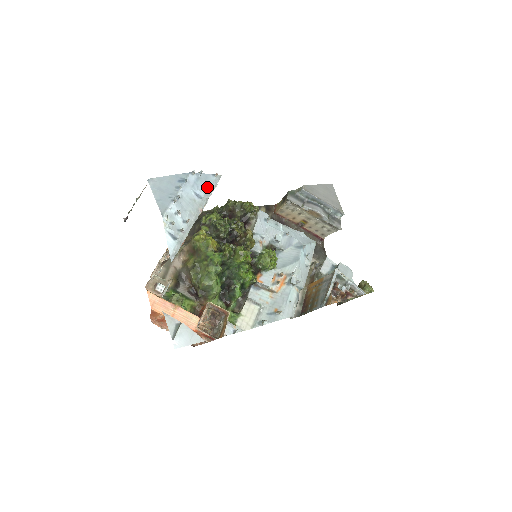
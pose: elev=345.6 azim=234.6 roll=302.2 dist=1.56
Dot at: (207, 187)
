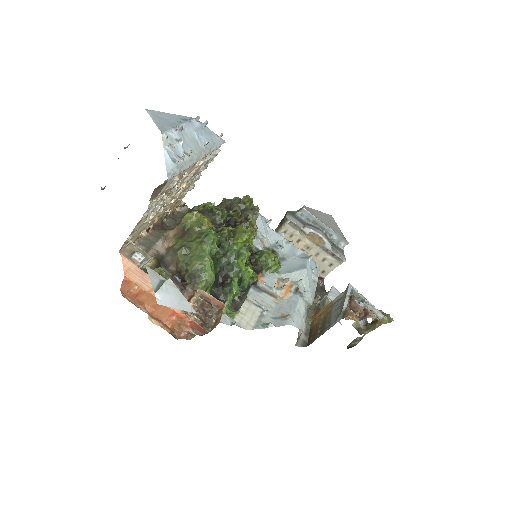
Dot at: (211, 141)
